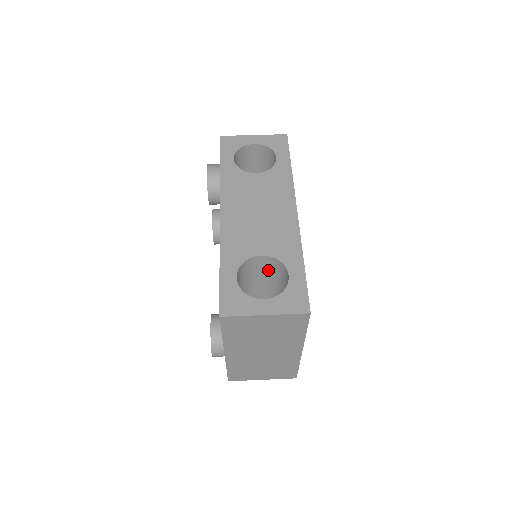
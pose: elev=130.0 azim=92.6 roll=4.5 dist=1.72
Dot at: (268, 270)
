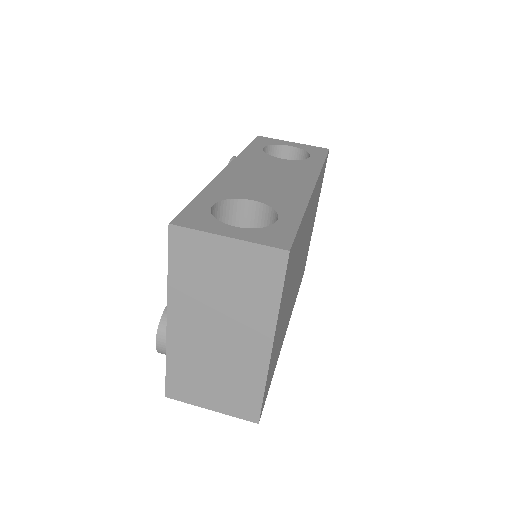
Dot at: occluded
